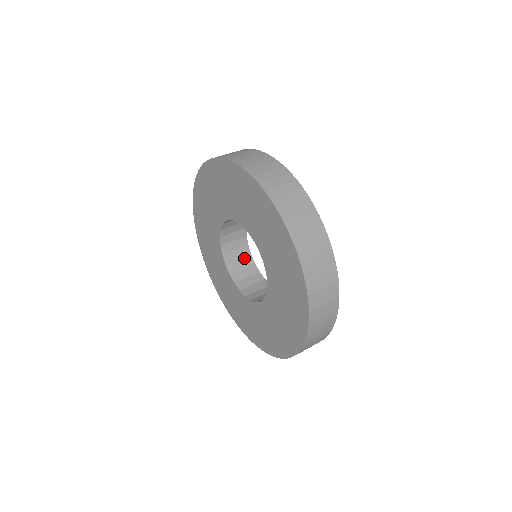
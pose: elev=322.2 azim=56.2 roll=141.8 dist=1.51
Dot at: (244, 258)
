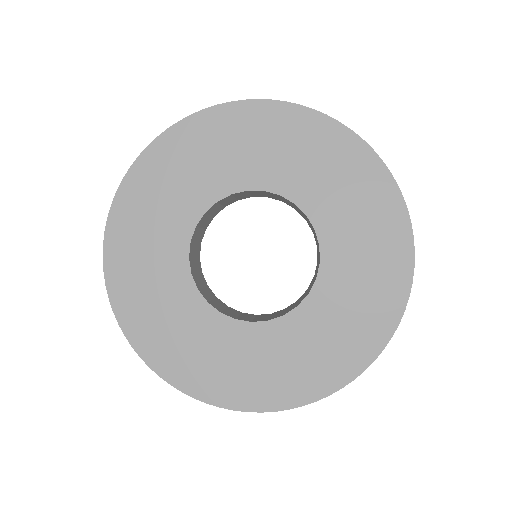
Dot at: (256, 317)
